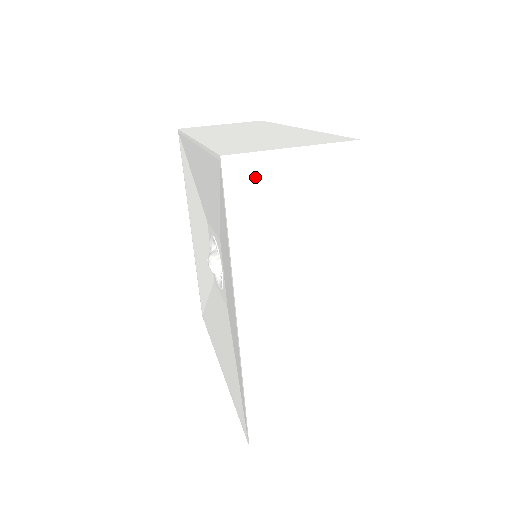
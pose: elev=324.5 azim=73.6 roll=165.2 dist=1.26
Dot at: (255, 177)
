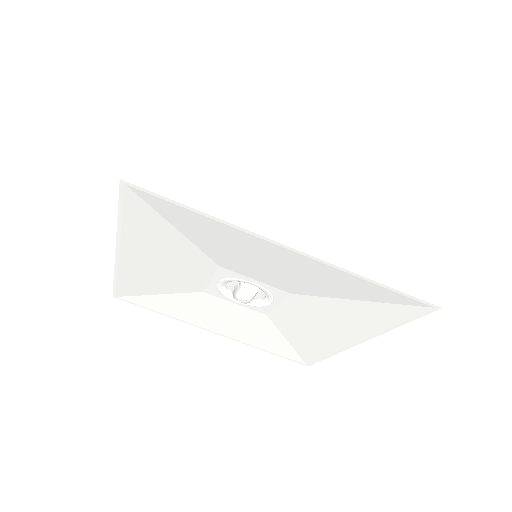
Dot at: (157, 164)
